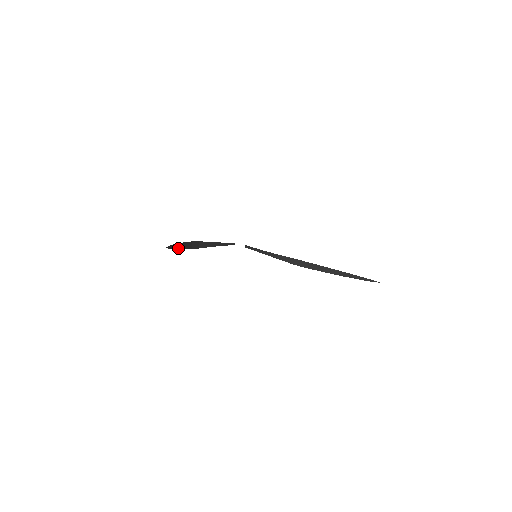
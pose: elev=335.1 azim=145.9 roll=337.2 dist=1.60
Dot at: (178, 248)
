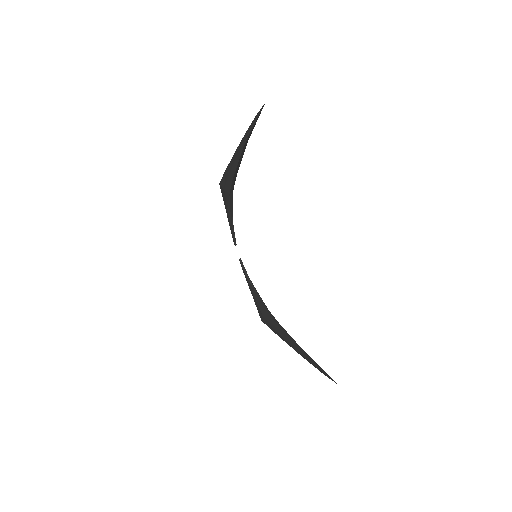
Dot at: (245, 144)
